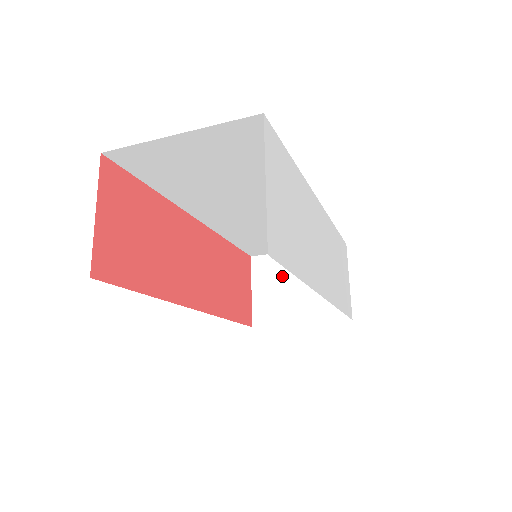
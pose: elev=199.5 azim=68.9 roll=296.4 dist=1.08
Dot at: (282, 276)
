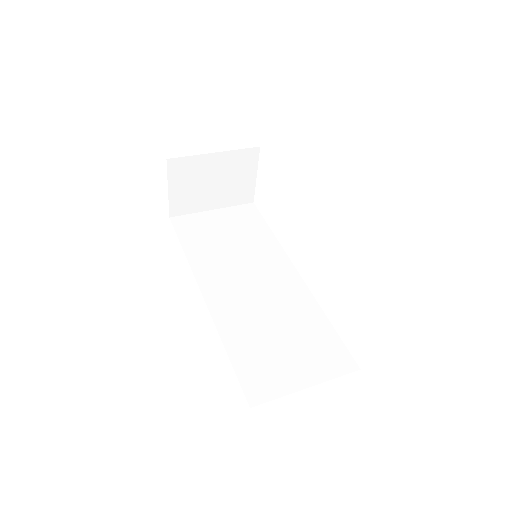
Dot at: (199, 176)
